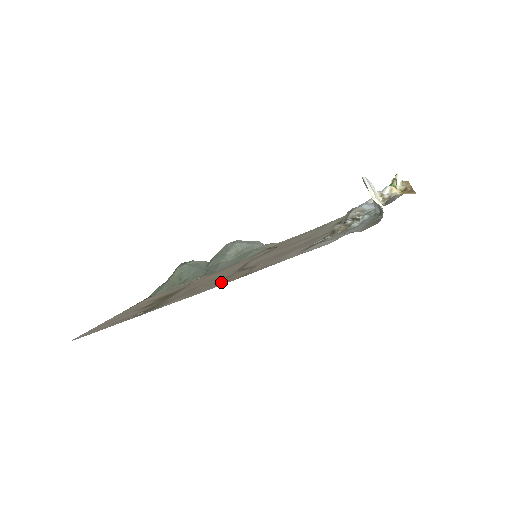
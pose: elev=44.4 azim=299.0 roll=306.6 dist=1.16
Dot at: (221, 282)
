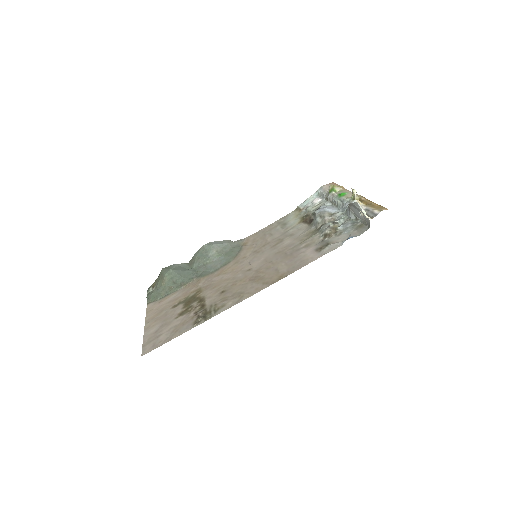
Dot at: (261, 283)
